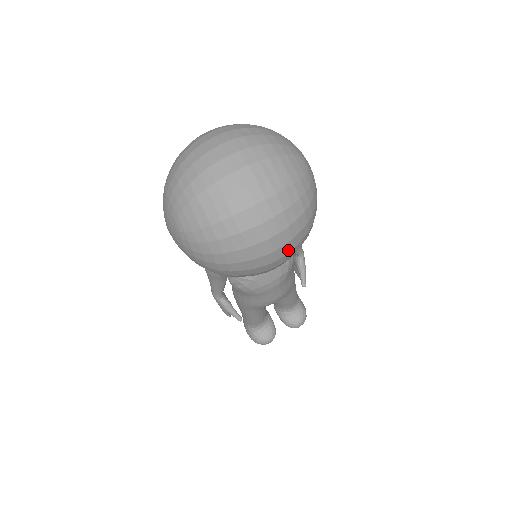
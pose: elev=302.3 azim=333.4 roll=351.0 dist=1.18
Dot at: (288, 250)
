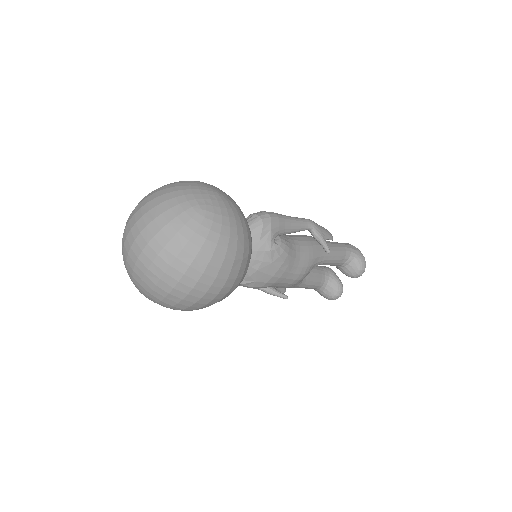
Dot at: (221, 284)
